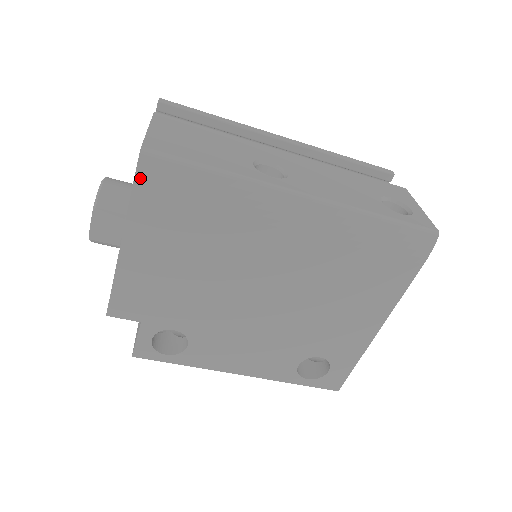
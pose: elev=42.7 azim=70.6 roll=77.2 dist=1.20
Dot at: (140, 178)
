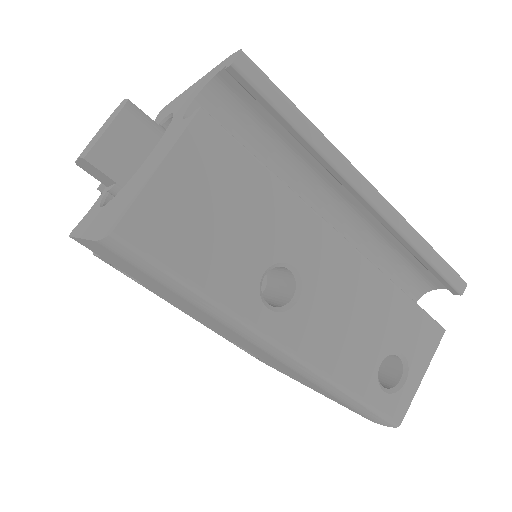
Dot at: (105, 244)
